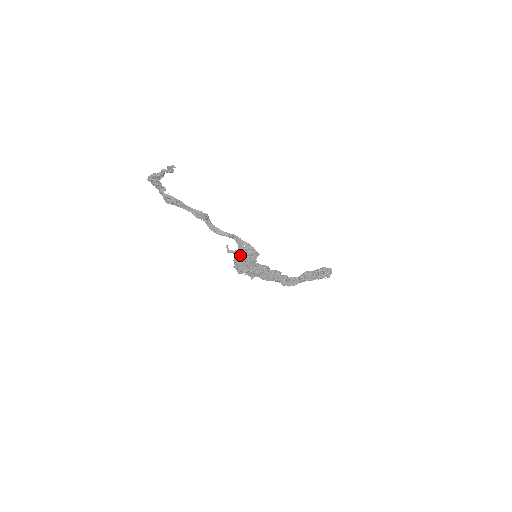
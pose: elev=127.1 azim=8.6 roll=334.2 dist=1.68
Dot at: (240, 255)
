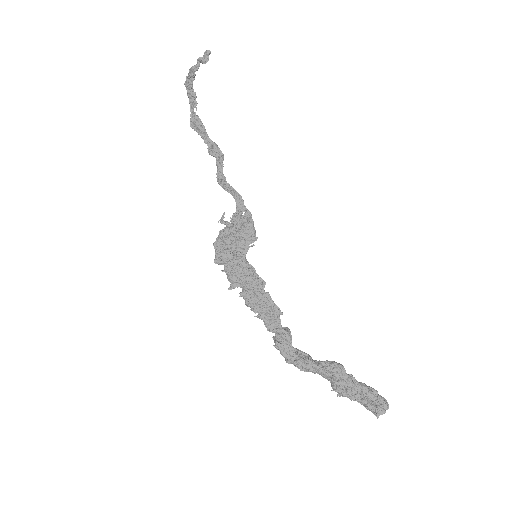
Dot at: (230, 226)
